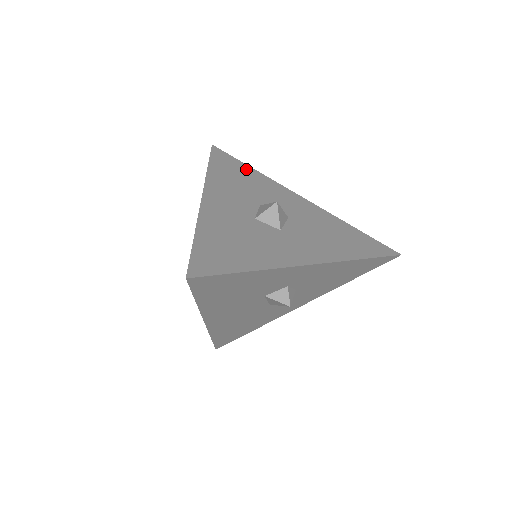
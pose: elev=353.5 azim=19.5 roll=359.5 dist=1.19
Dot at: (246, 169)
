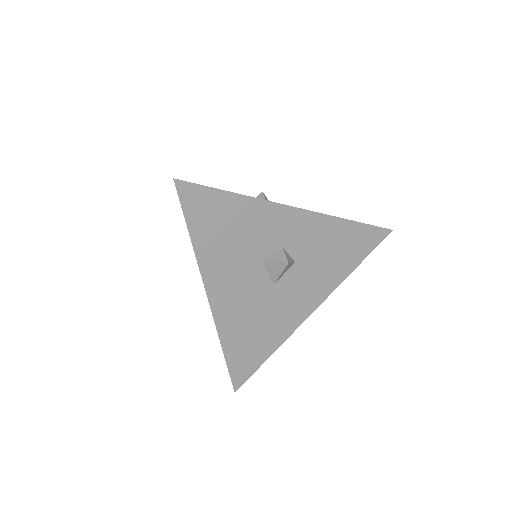
Dot at: occluded
